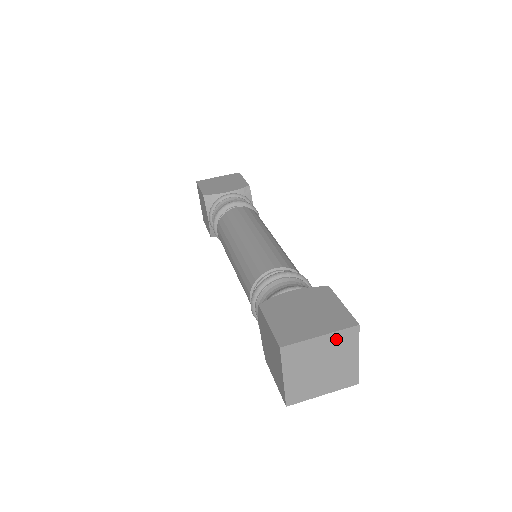
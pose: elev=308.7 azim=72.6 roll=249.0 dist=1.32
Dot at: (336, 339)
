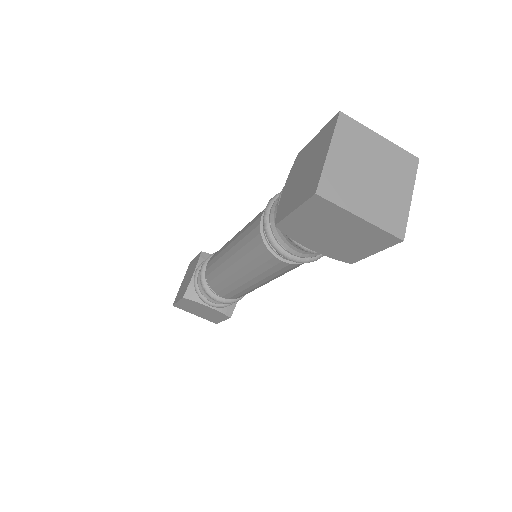
Dot at: (343, 141)
